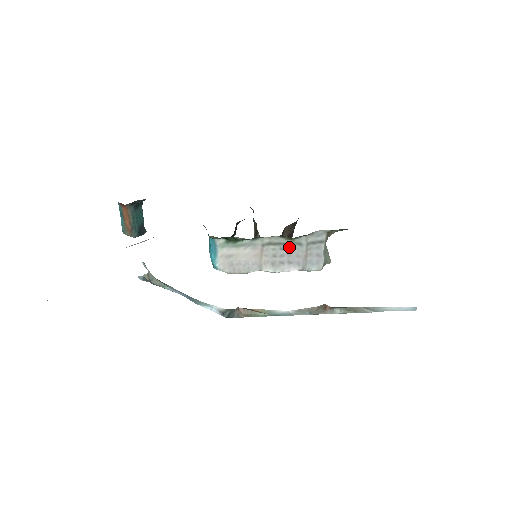
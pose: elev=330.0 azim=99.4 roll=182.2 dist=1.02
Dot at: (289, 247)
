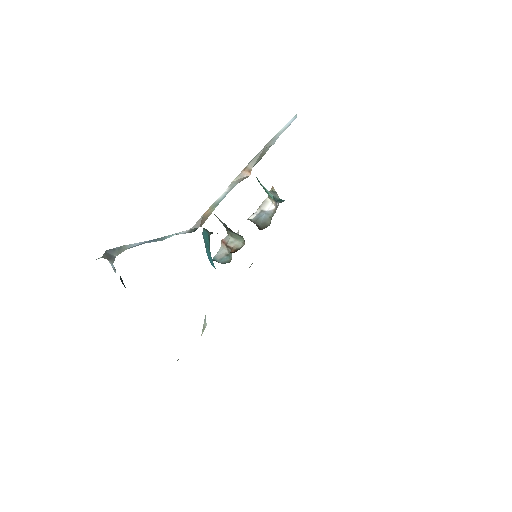
Dot at: (263, 225)
